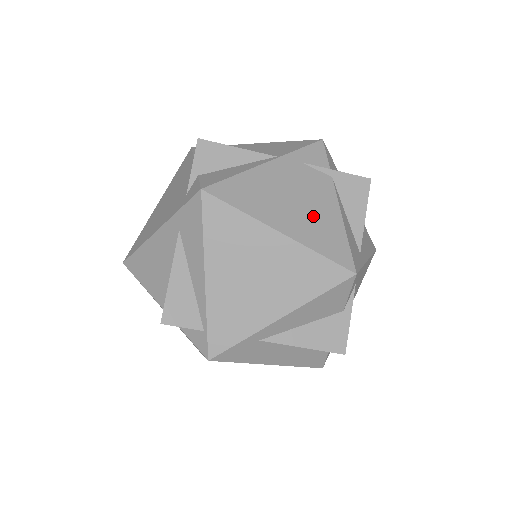
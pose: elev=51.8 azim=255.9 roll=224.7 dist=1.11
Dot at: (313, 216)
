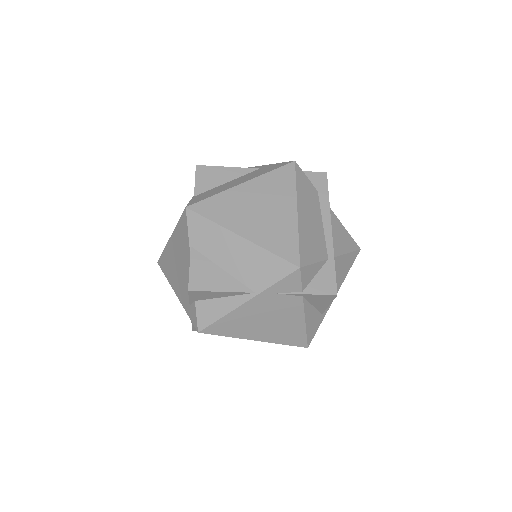
Dot at: (281, 326)
